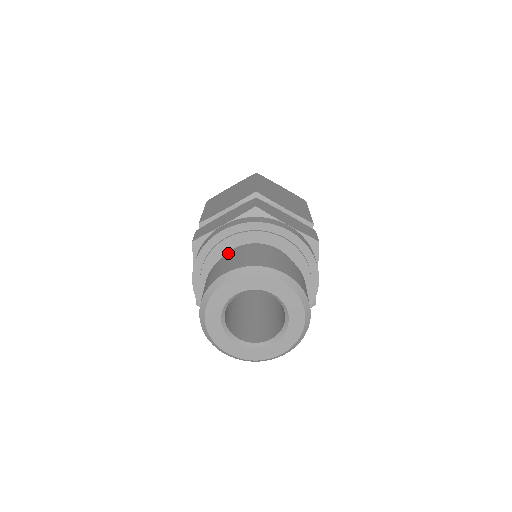
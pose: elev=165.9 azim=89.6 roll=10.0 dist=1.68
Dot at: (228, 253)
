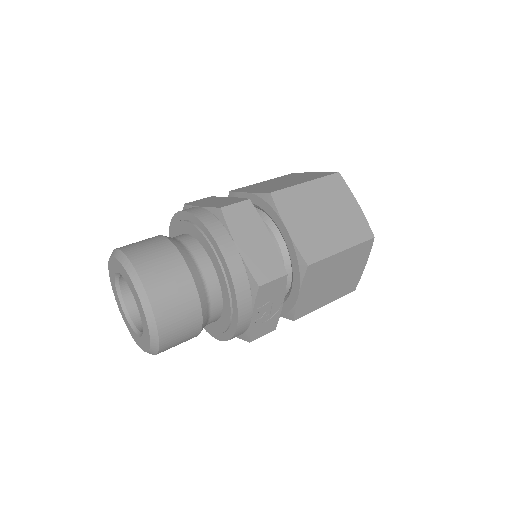
Dot at: (181, 235)
